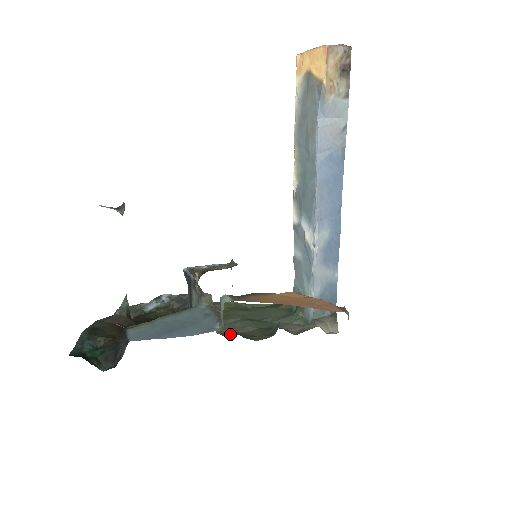
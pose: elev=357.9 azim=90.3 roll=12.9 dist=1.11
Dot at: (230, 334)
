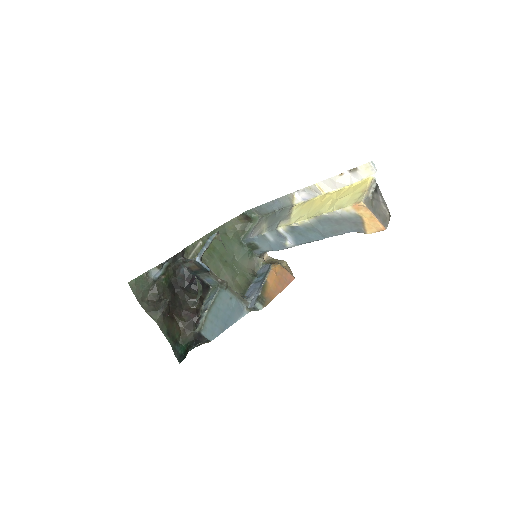
Dot at: occluded
